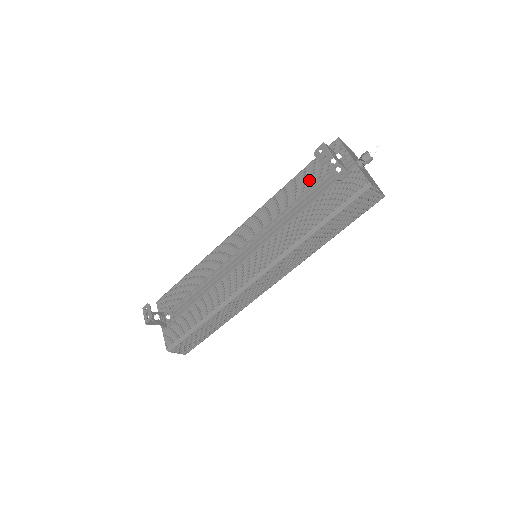
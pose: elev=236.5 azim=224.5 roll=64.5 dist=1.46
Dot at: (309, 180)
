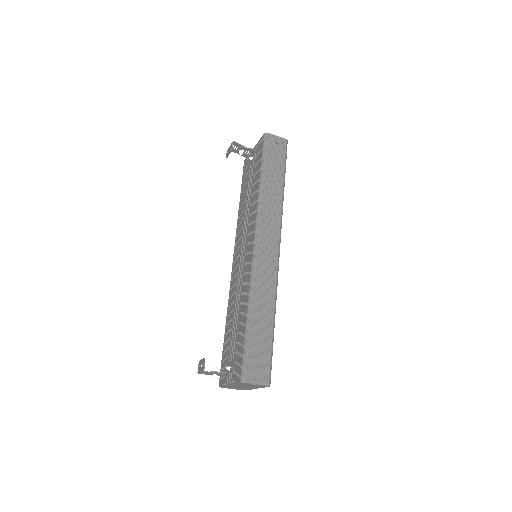
Dot at: (245, 185)
